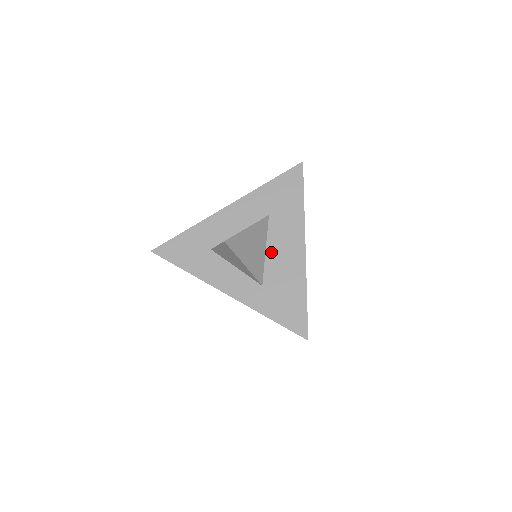
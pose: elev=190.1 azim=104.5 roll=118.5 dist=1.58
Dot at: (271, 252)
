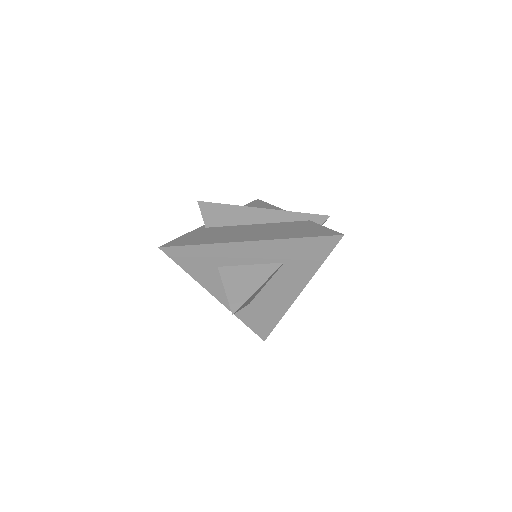
Dot at: (269, 287)
